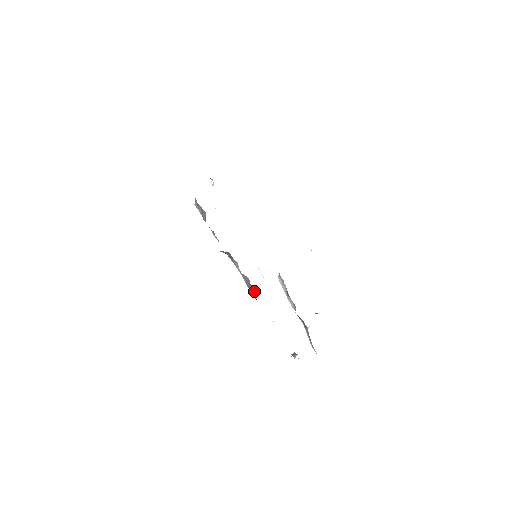
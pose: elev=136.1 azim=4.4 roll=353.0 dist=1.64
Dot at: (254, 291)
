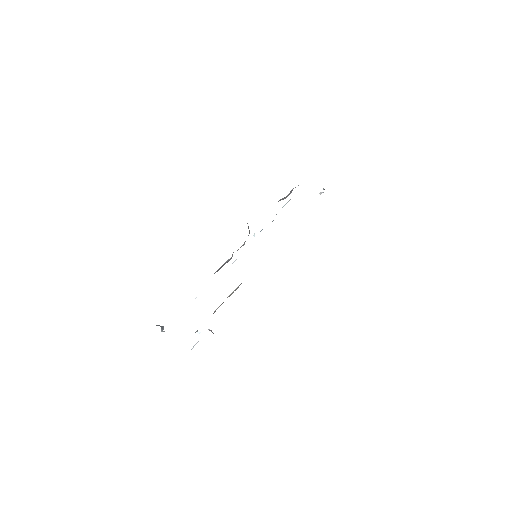
Dot at: (219, 269)
